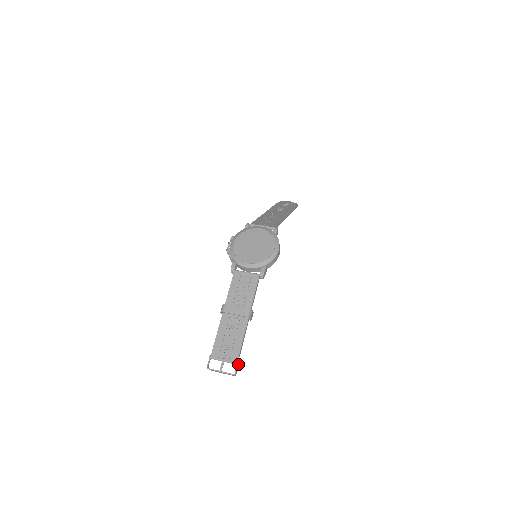
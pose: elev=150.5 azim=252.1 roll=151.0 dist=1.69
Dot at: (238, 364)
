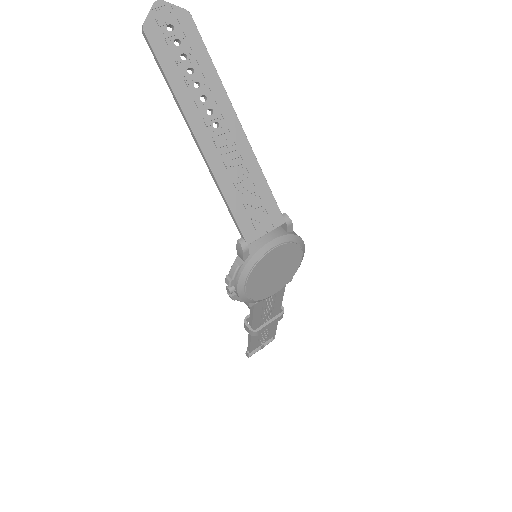
Dot at: (275, 333)
